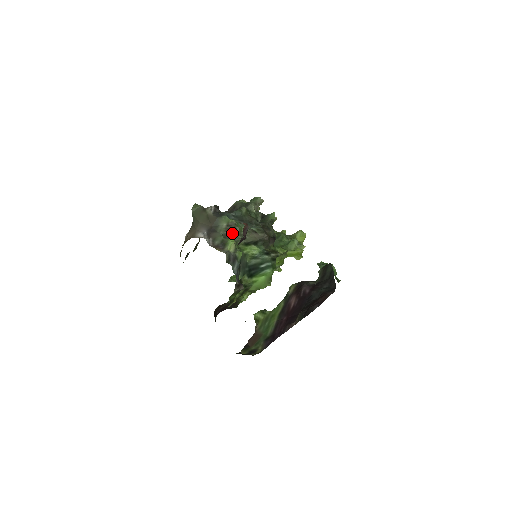
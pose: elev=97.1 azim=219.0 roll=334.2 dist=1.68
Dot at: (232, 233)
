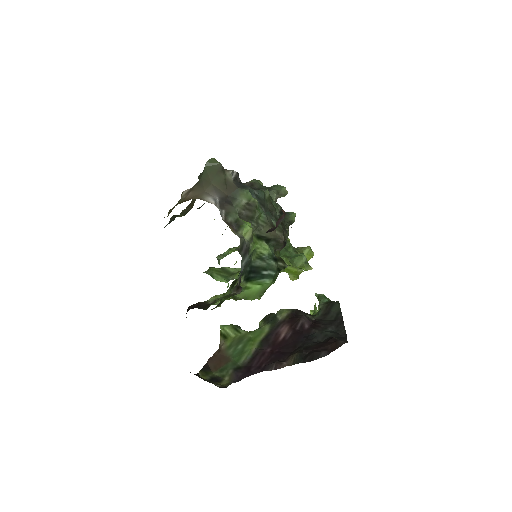
Dot at: (249, 215)
